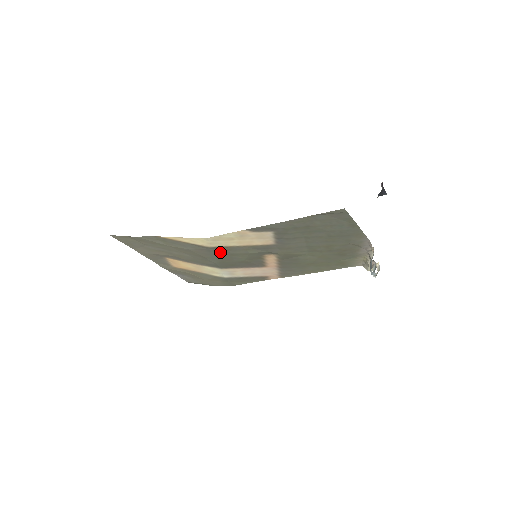
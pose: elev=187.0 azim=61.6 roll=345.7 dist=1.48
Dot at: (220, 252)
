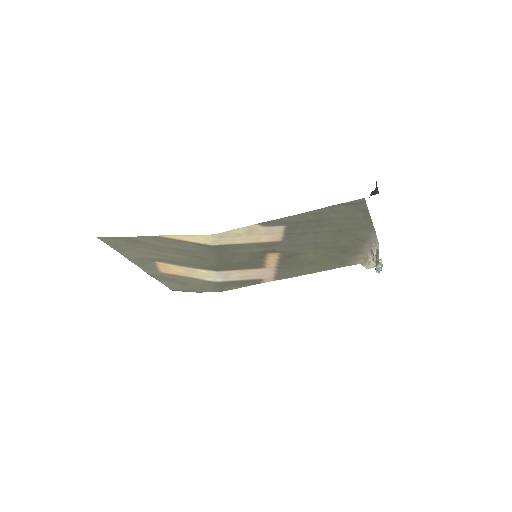
Dot at: (222, 251)
